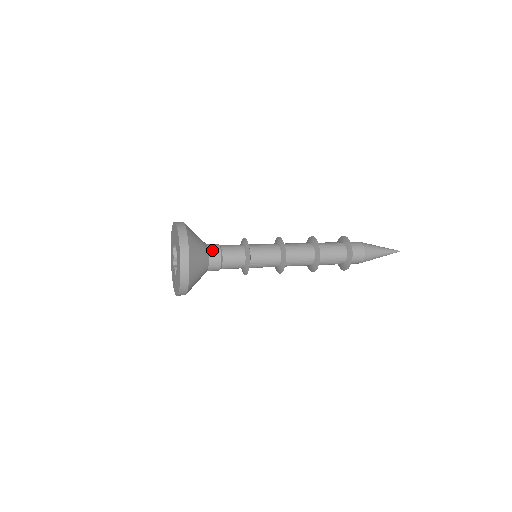
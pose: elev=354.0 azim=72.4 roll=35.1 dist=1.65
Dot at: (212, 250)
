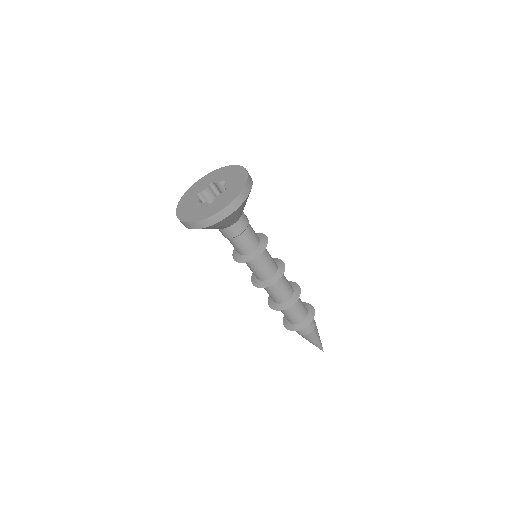
Dot at: (244, 217)
